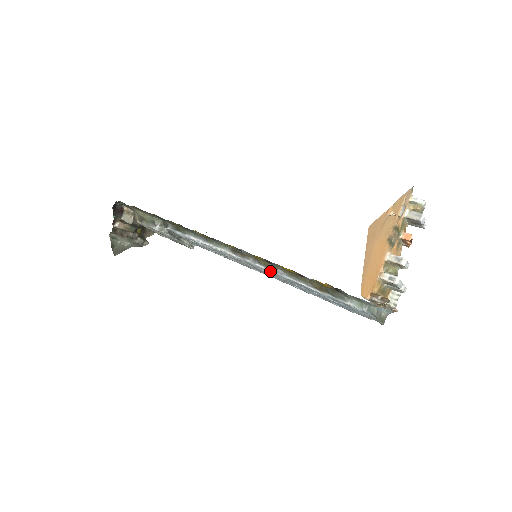
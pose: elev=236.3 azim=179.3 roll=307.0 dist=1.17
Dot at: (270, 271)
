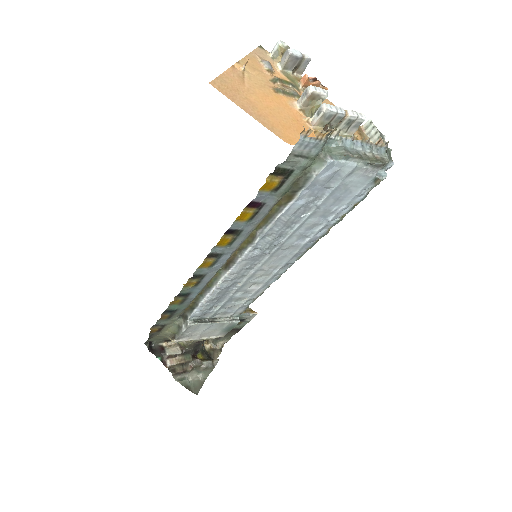
Dot at: (255, 243)
